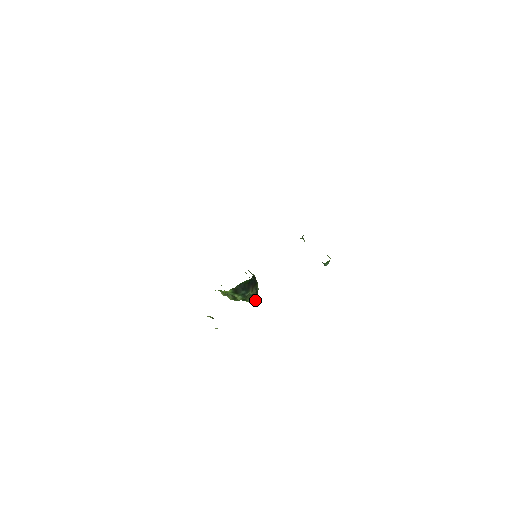
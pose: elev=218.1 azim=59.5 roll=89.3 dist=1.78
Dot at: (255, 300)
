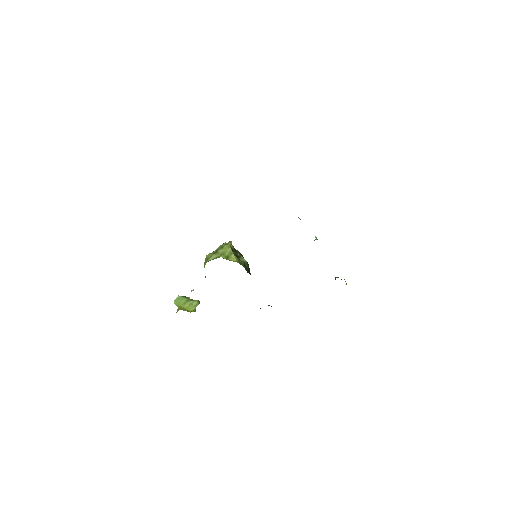
Dot at: occluded
